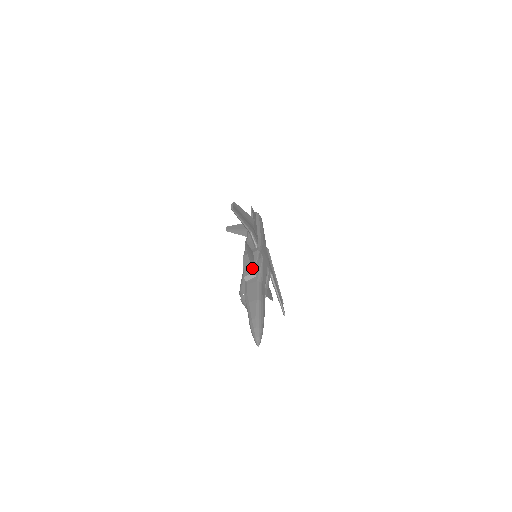
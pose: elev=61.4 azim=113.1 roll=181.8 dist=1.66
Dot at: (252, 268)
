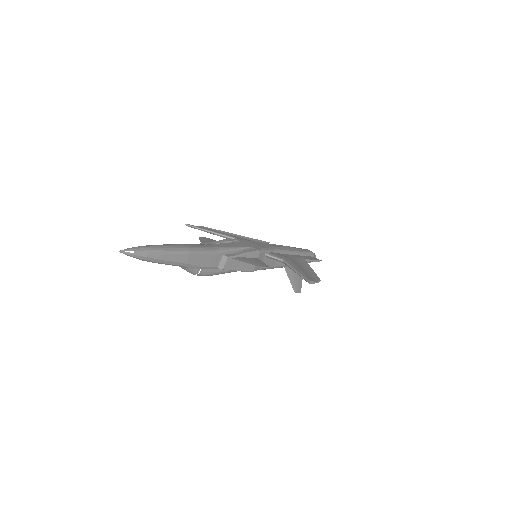
Dot at: (201, 243)
